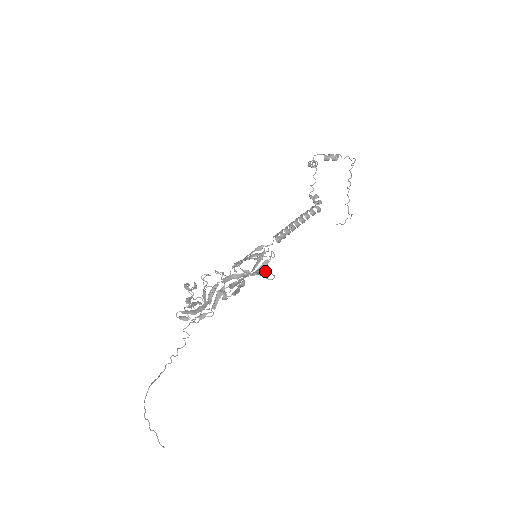
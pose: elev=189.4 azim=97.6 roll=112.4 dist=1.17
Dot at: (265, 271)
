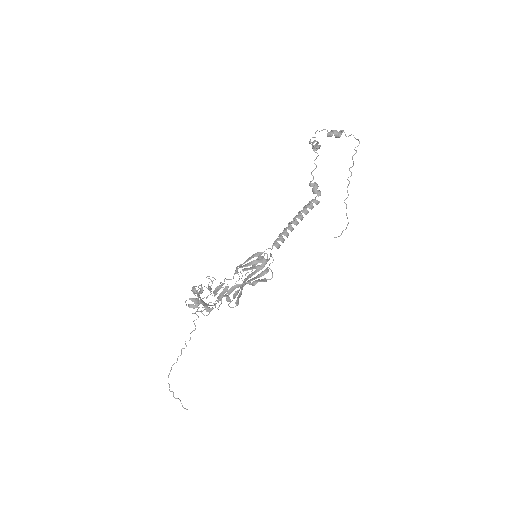
Dot at: (264, 272)
